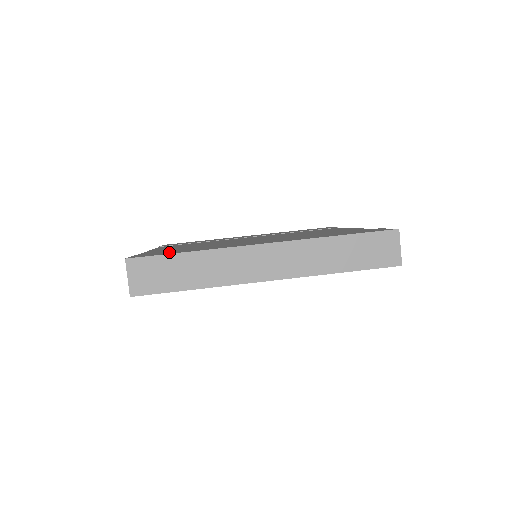
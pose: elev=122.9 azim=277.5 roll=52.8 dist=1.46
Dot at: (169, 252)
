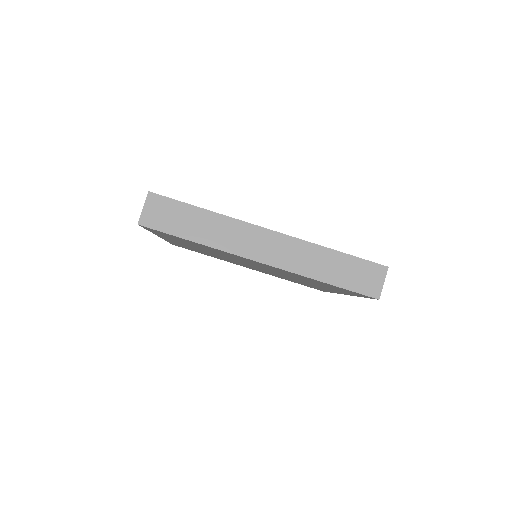
Dot at: occluded
